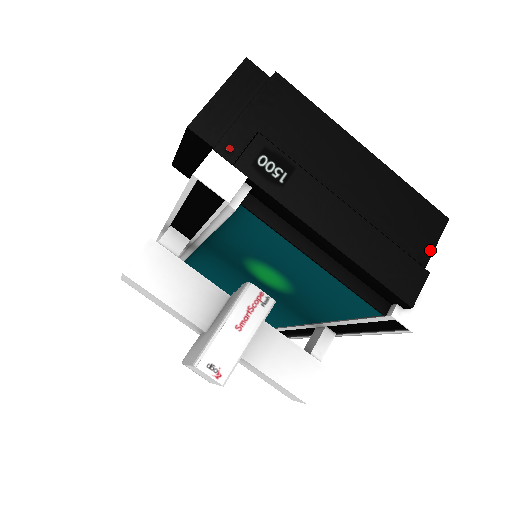
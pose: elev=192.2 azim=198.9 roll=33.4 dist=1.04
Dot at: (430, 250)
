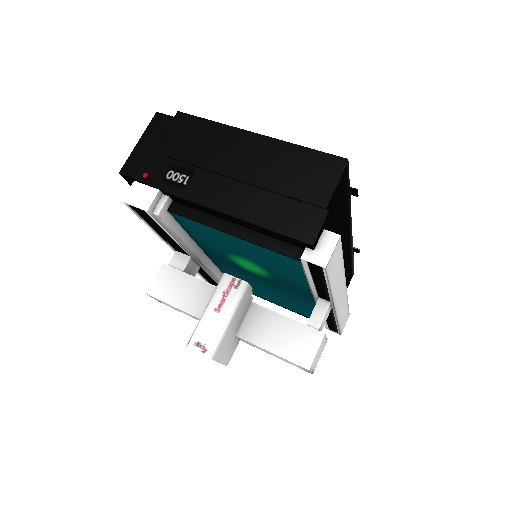
Dot at: (329, 192)
